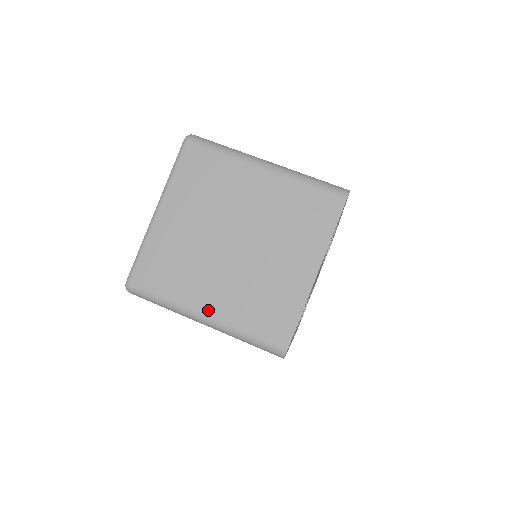
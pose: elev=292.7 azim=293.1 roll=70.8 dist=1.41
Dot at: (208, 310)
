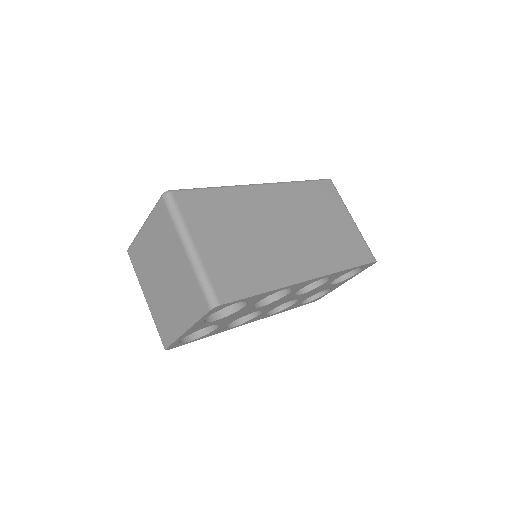
Dot at: (147, 297)
